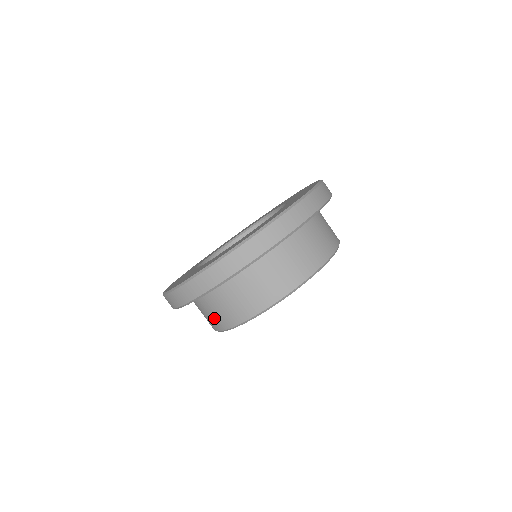
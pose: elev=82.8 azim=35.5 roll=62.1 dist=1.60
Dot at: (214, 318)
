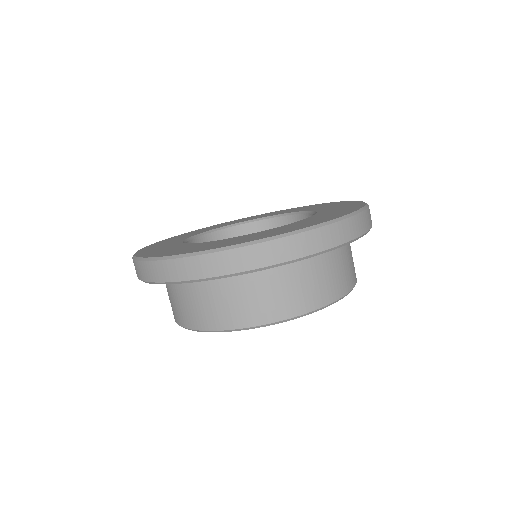
Dot at: occluded
